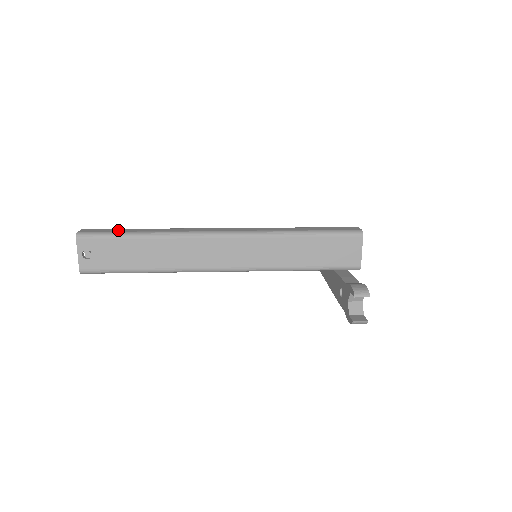
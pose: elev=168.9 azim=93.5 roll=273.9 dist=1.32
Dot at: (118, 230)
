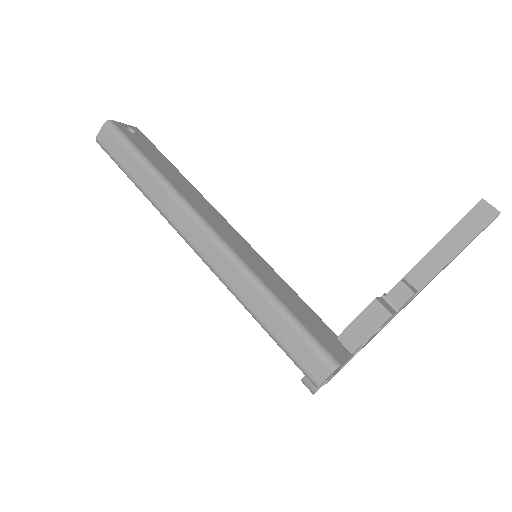
Dot at: (123, 157)
